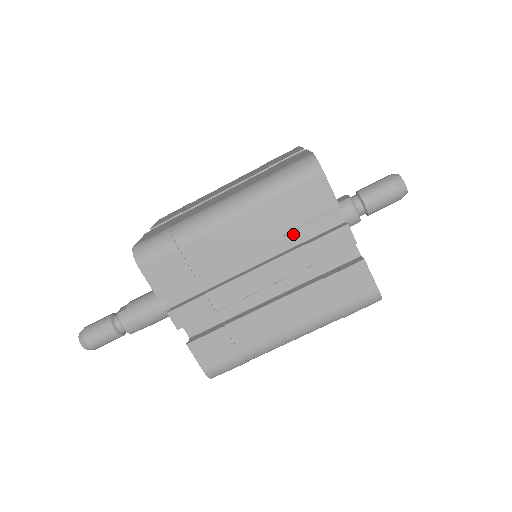
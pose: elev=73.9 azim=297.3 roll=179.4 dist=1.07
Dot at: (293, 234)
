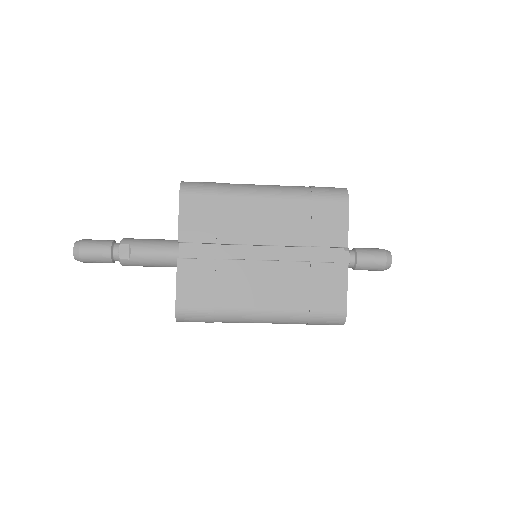
Dot at: occluded
